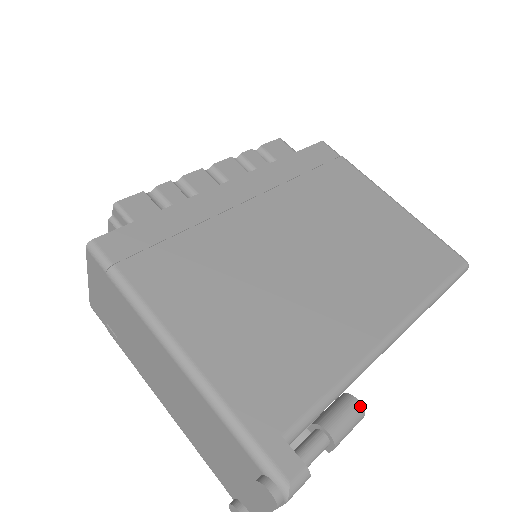
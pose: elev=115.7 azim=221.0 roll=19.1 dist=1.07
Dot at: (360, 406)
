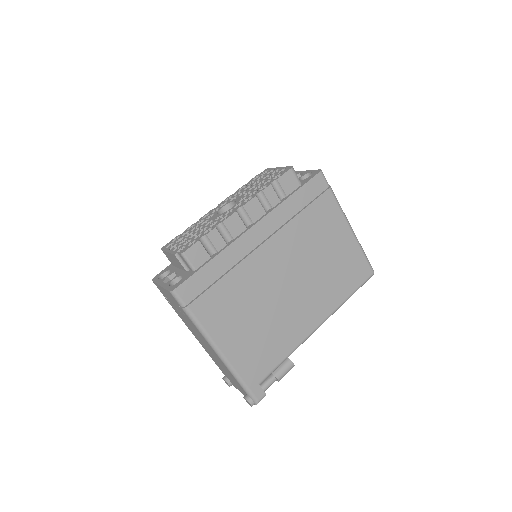
Dot at: (293, 365)
